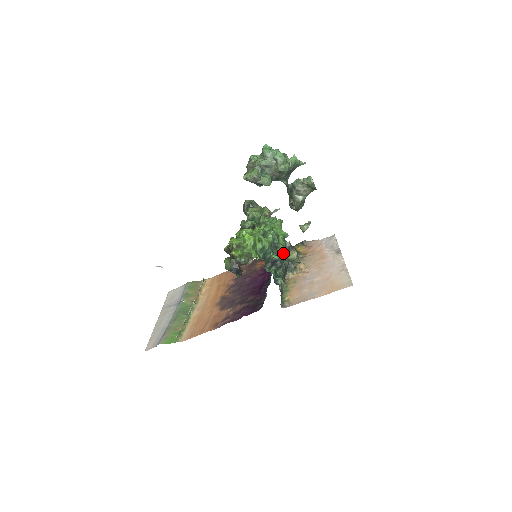
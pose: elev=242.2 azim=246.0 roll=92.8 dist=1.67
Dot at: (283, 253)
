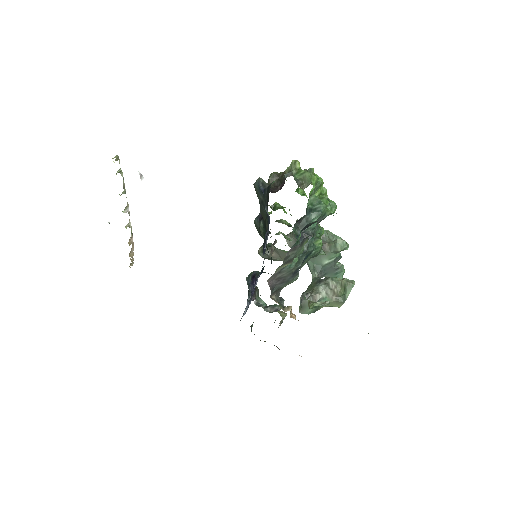
Dot at: (307, 258)
